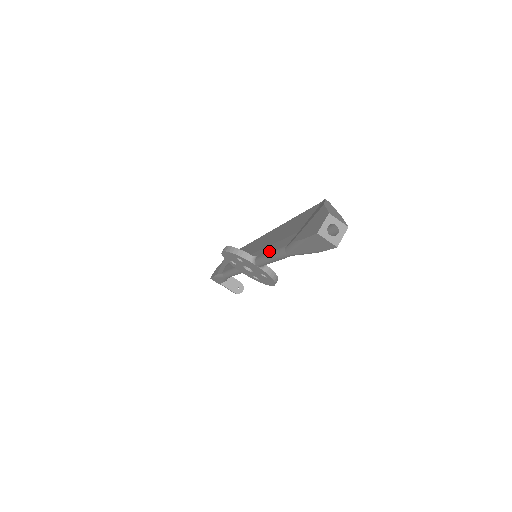
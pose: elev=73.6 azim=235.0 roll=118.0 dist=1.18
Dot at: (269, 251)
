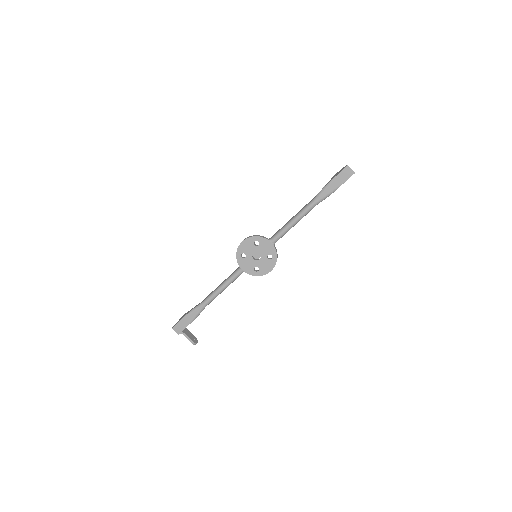
Dot at: (290, 220)
